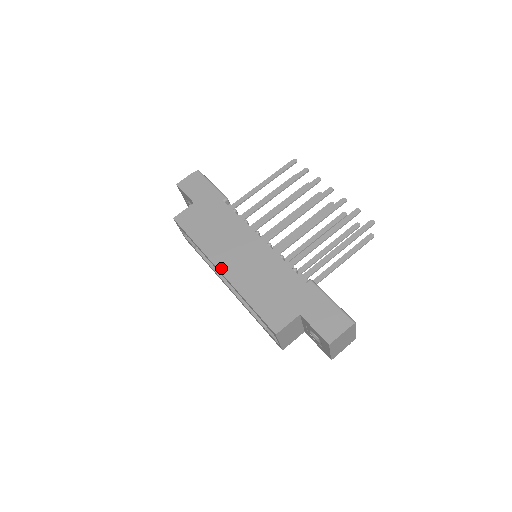
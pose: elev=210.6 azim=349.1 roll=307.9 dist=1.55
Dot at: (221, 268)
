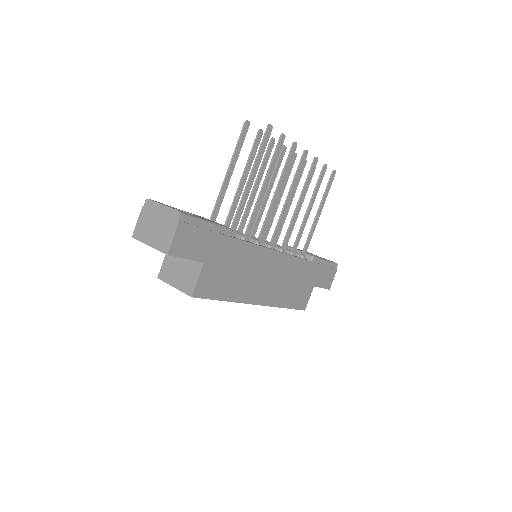
Dot at: (259, 302)
